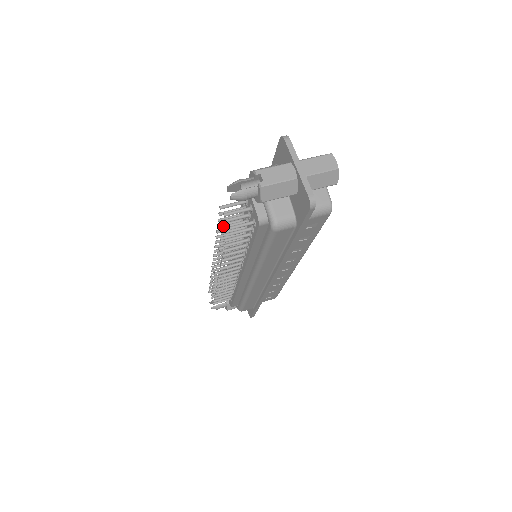
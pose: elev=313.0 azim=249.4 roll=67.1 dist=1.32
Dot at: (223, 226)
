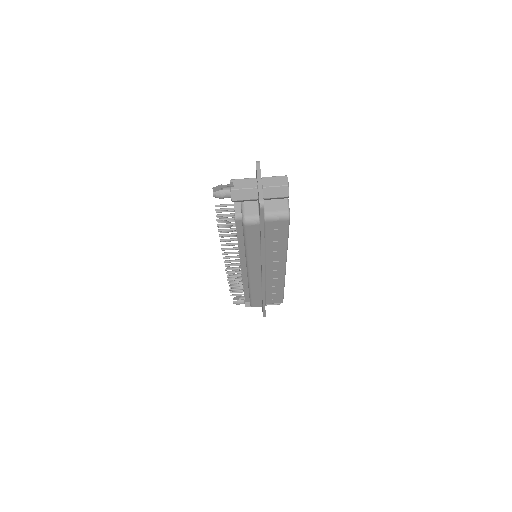
Dot at: occluded
